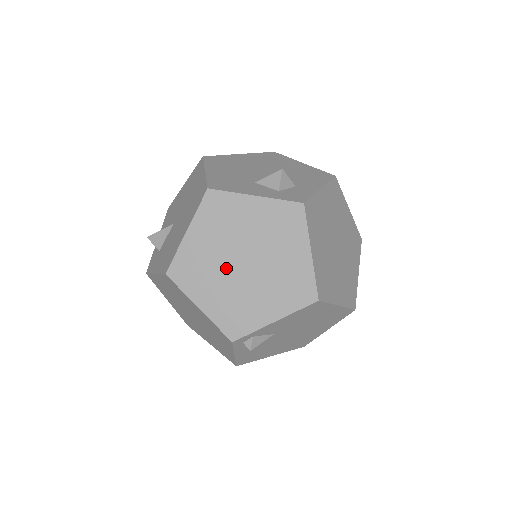
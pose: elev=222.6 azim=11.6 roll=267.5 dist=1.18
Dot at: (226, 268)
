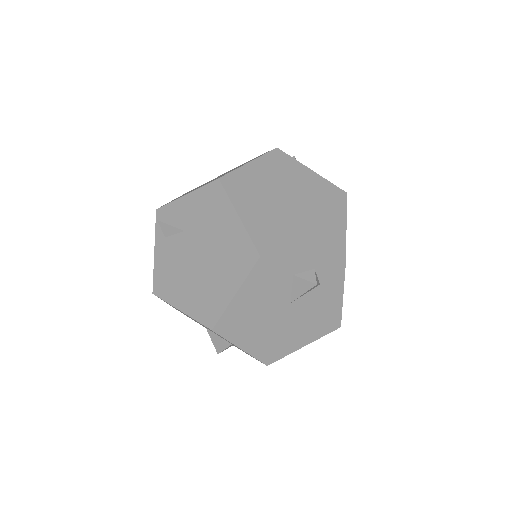
Dot at: occluded
